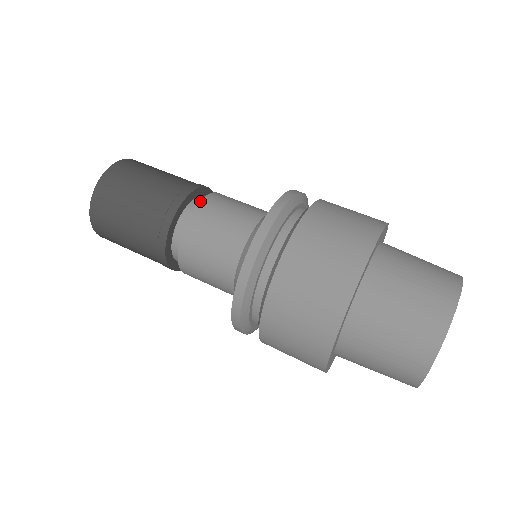
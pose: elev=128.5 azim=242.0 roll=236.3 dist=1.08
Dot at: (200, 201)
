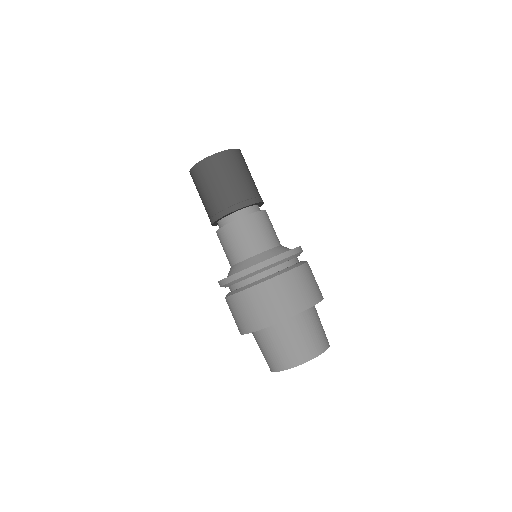
Dot at: (220, 228)
